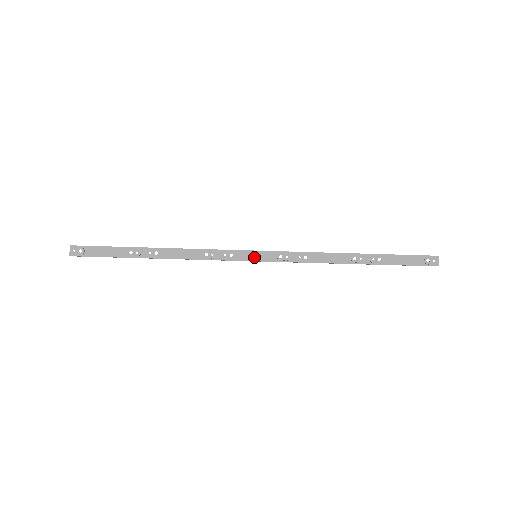
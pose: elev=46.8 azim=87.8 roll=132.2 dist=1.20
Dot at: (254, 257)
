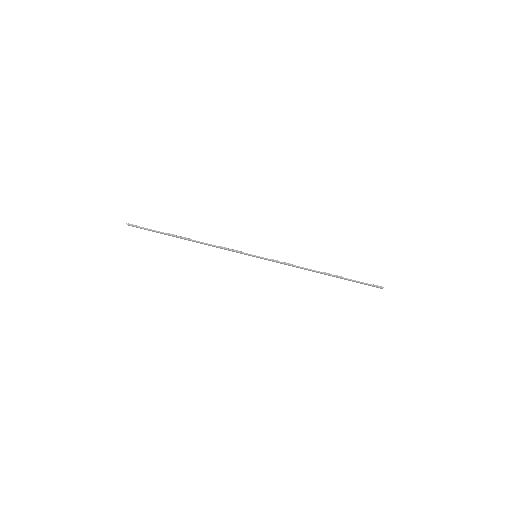
Dot at: (255, 255)
